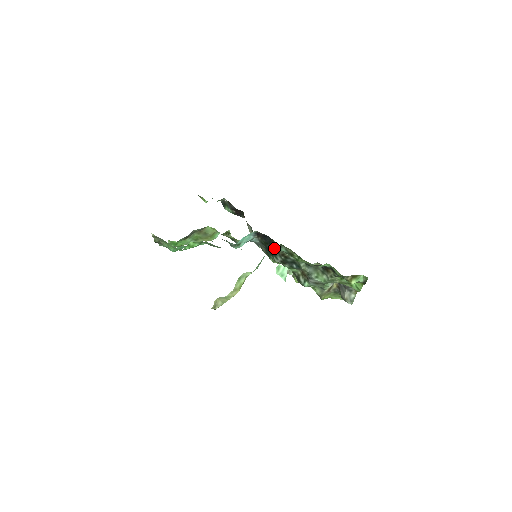
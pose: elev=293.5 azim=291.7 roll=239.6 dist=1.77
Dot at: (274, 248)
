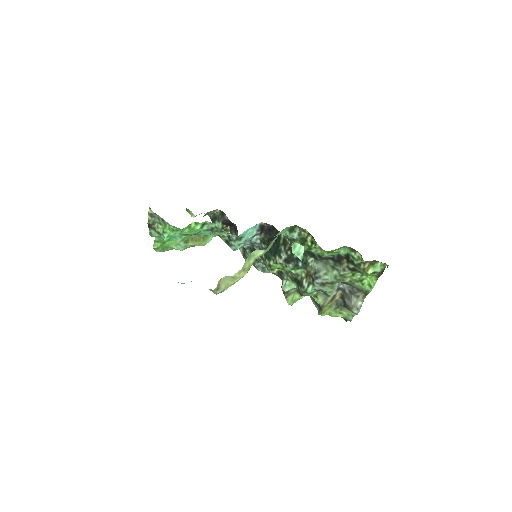
Dot at: (280, 242)
